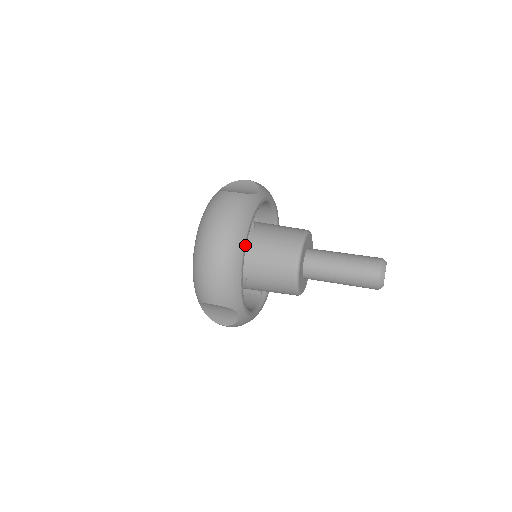
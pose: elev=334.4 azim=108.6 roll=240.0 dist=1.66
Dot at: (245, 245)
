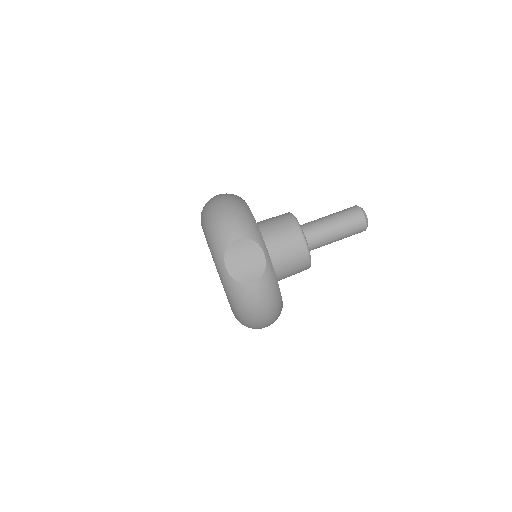
Dot at: occluded
